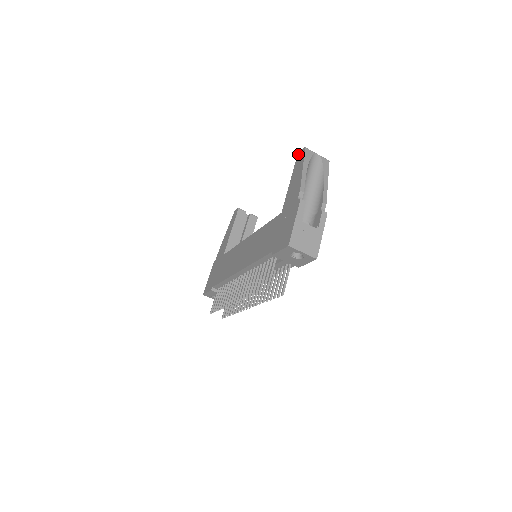
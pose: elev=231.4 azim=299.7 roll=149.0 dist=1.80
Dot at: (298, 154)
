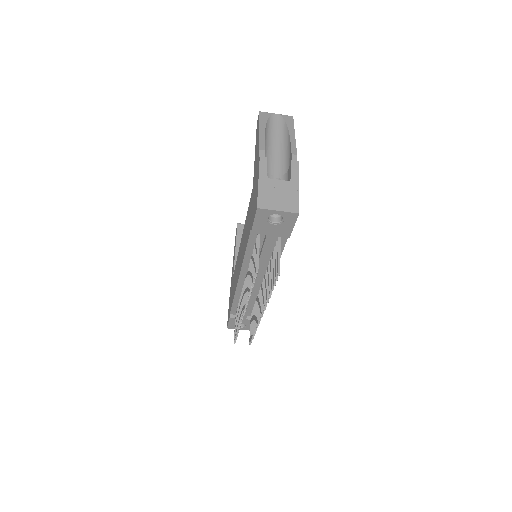
Dot at: occluded
